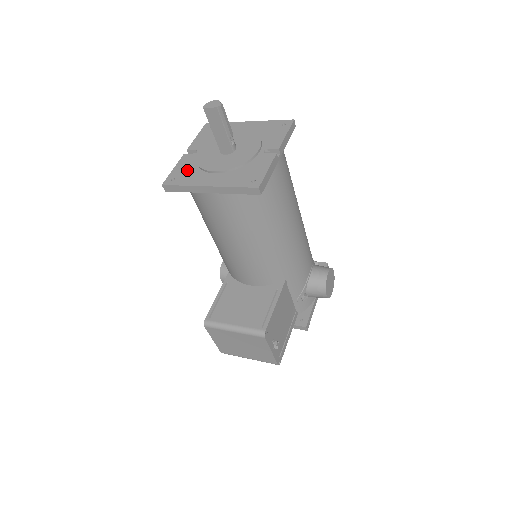
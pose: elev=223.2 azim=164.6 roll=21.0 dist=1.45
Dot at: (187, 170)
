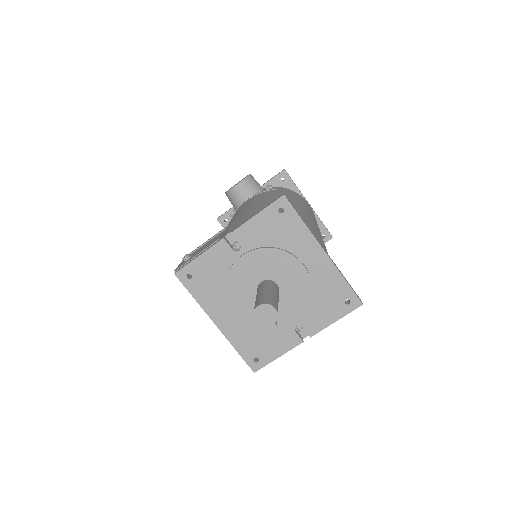
Dot at: (211, 276)
